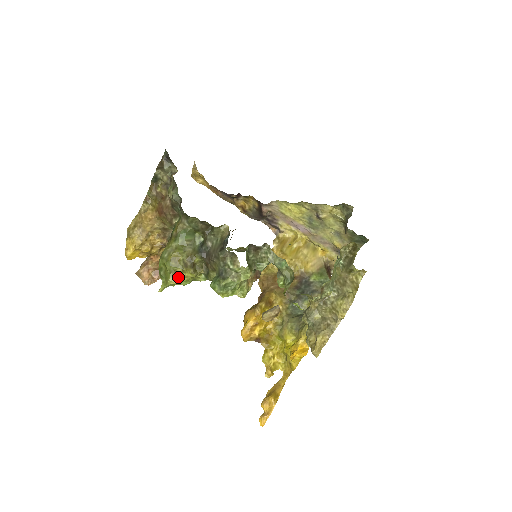
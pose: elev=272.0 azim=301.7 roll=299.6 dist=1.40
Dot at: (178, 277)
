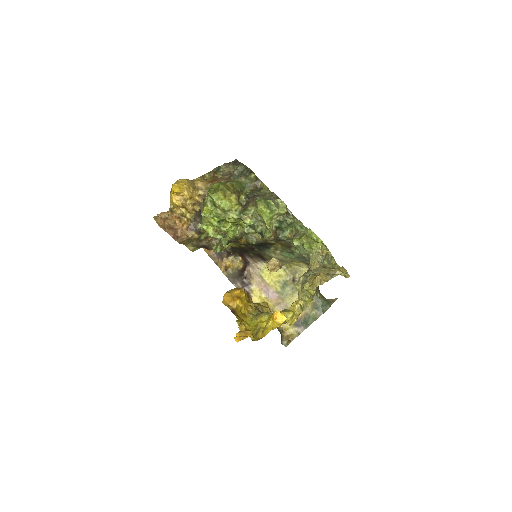
Dot at: (225, 195)
